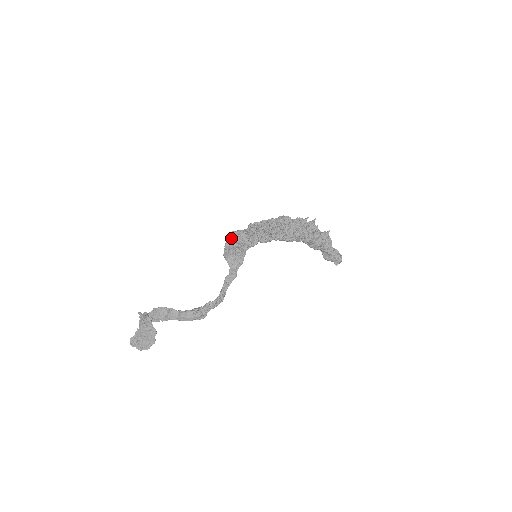
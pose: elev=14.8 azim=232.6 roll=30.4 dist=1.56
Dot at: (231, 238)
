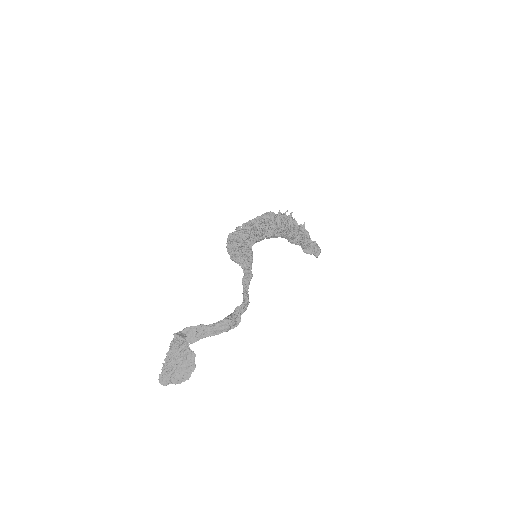
Dot at: (231, 240)
